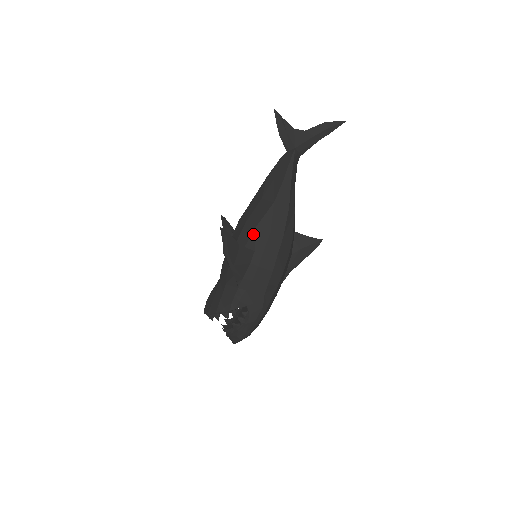
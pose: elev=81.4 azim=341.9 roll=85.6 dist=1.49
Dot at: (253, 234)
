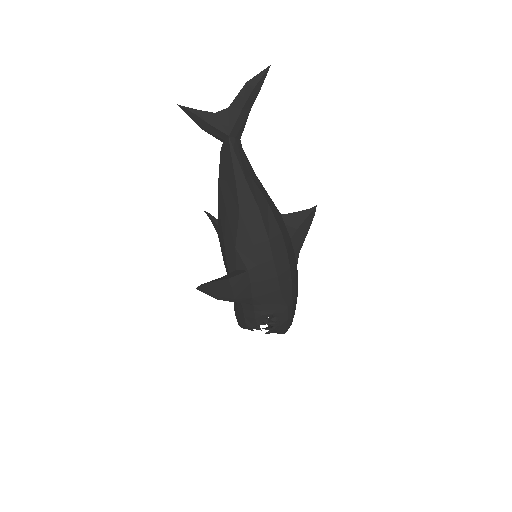
Dot at: (237, 254)
